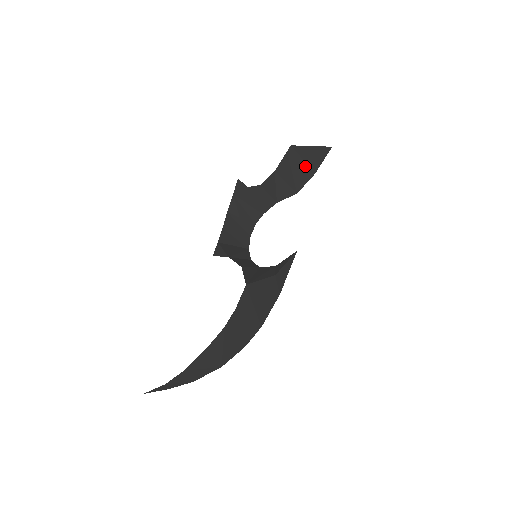
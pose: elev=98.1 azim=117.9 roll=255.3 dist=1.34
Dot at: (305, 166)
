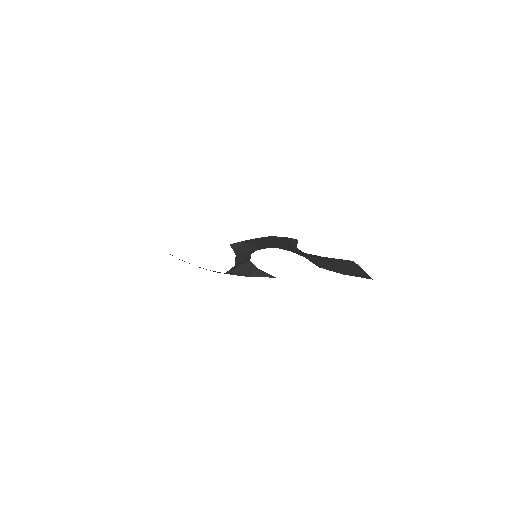
Dot at: (344, 269)
